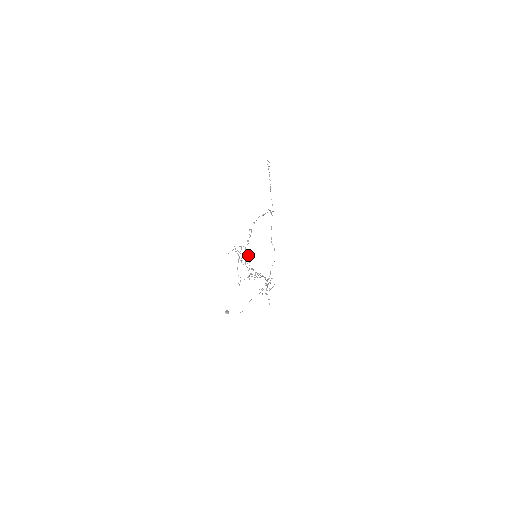
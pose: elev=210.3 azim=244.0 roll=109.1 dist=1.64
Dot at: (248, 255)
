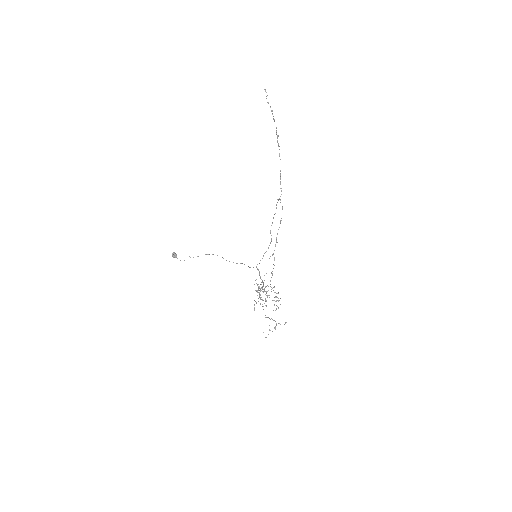
Dot at: occluded
